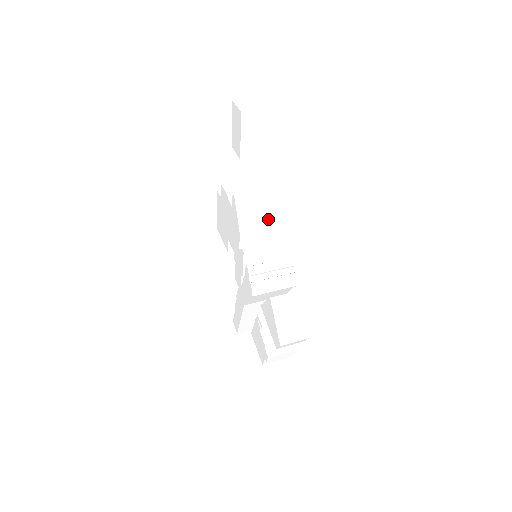
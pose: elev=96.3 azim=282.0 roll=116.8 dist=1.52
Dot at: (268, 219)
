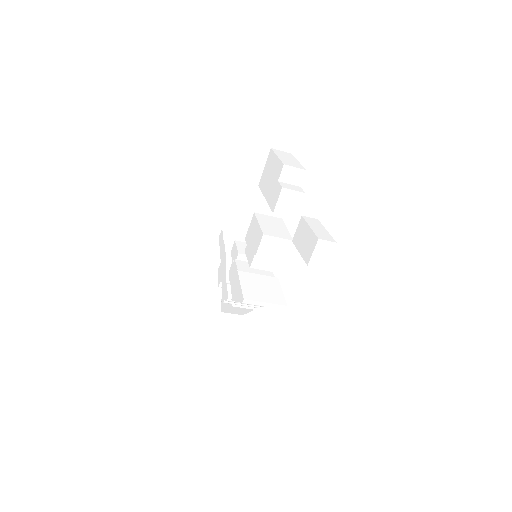
Dot at: occluded
